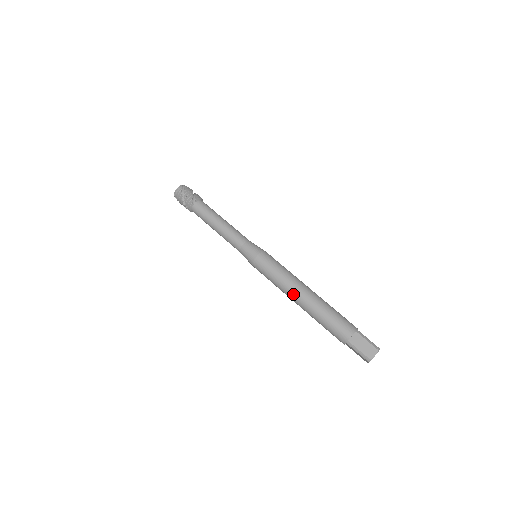
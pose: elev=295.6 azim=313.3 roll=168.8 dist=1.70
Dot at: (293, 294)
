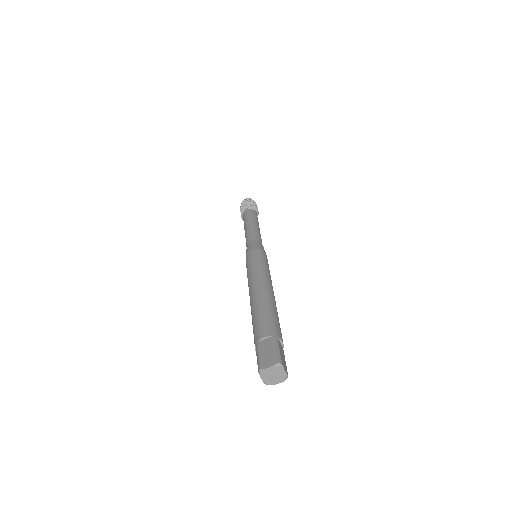
Dot at: (251, 286)
